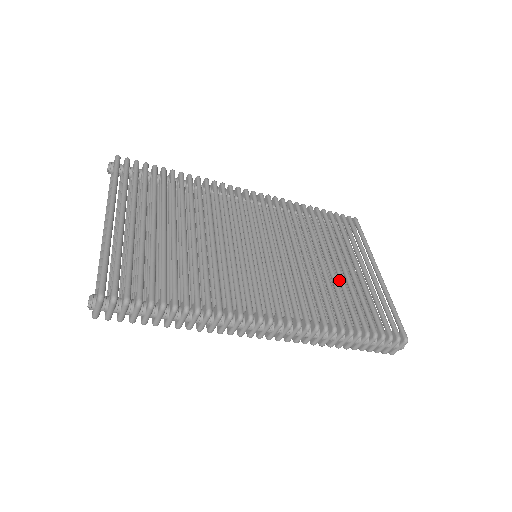
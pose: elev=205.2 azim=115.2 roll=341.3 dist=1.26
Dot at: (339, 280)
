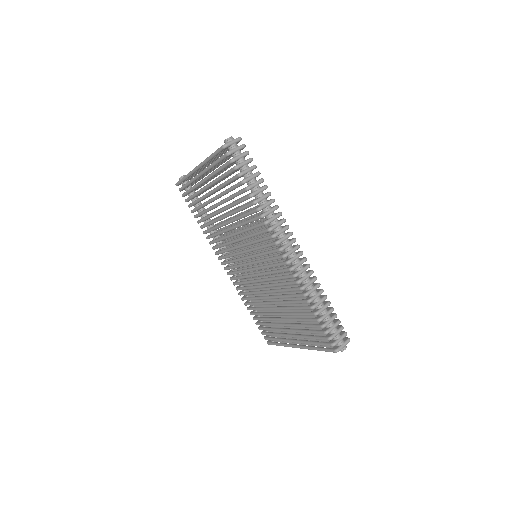
Dot at: occluded
